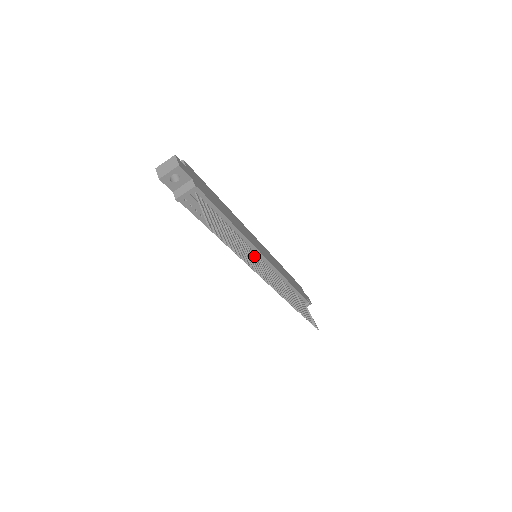
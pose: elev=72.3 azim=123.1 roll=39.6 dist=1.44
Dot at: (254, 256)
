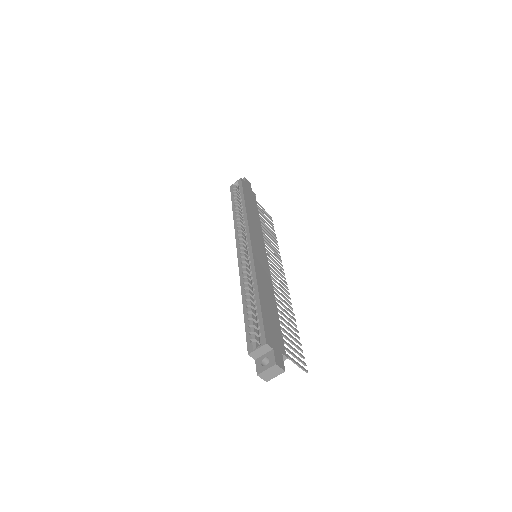
Dot at: occluded
